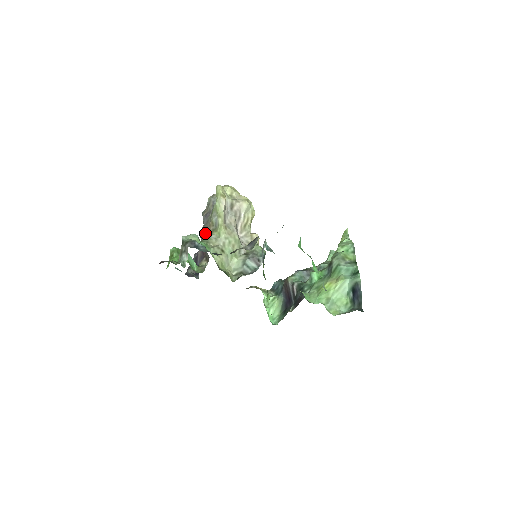
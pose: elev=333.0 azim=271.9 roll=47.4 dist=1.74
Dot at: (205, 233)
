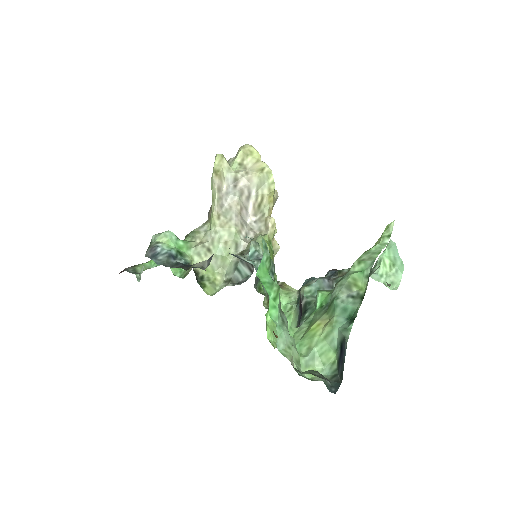
Dot at: occluded
